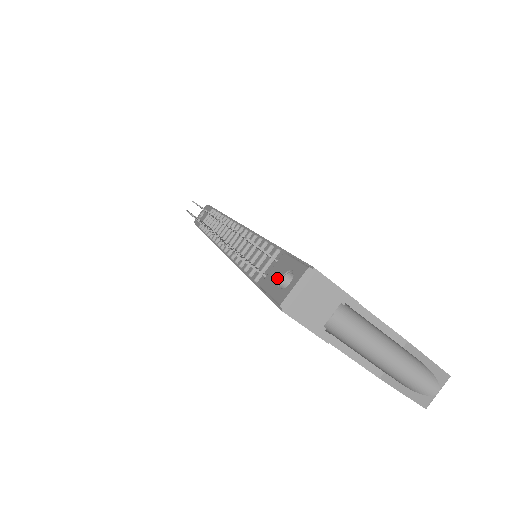
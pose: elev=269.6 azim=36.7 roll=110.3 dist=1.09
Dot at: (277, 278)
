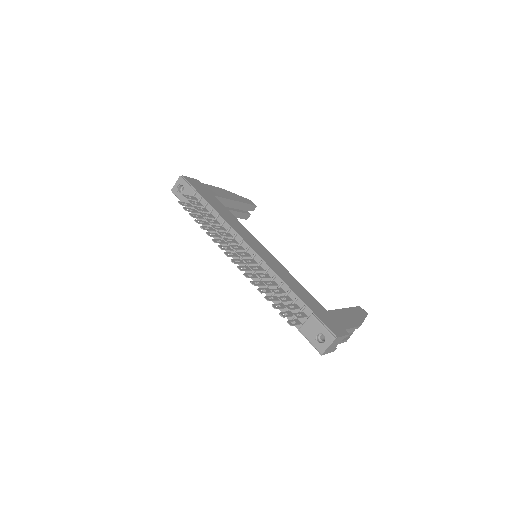
Dot at: (313, 333)
